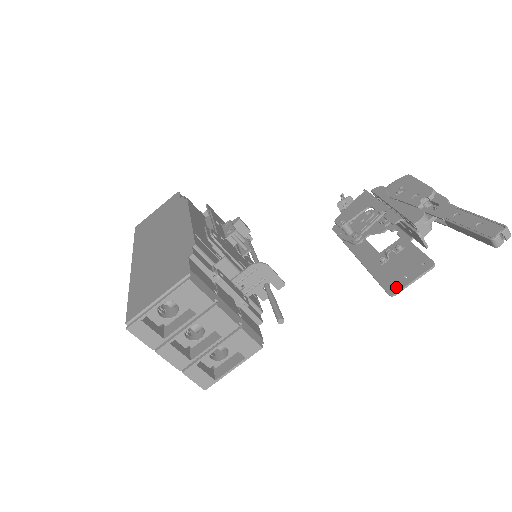
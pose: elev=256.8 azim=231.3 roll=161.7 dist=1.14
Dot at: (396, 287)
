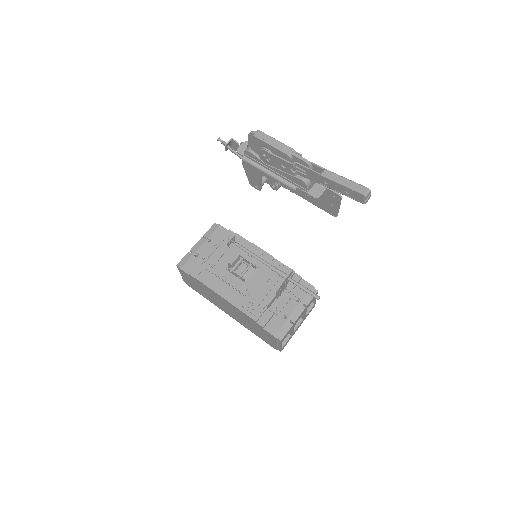
Dot at: (334, 212)
